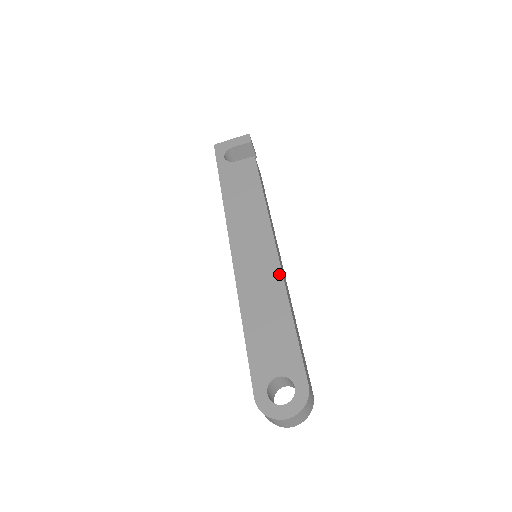
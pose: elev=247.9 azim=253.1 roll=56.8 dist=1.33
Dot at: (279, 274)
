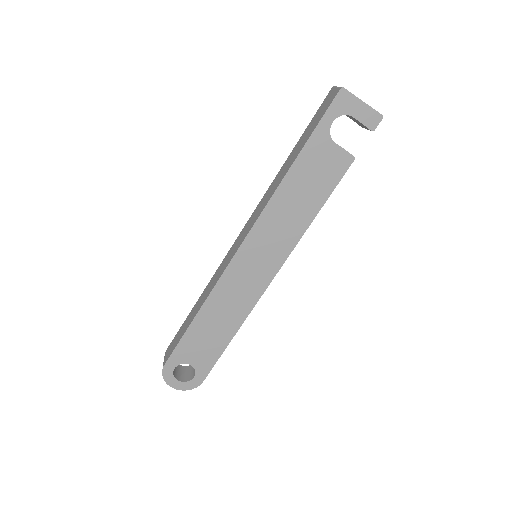
Dot at: (255, 301)
